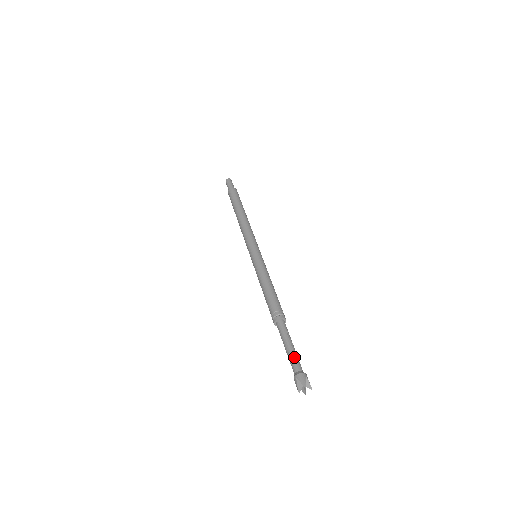
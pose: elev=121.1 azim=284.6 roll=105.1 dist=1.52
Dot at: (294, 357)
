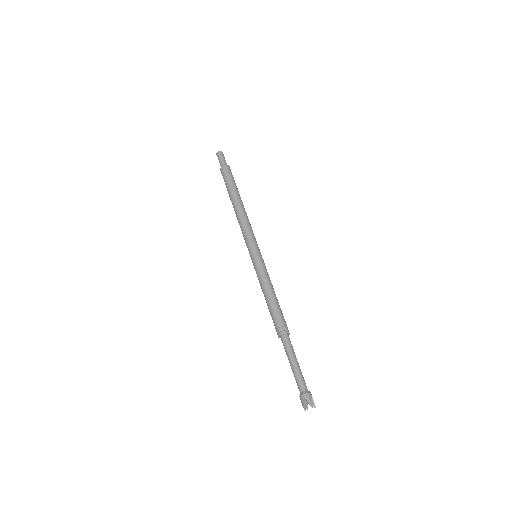
Dot at: (301, 376)
